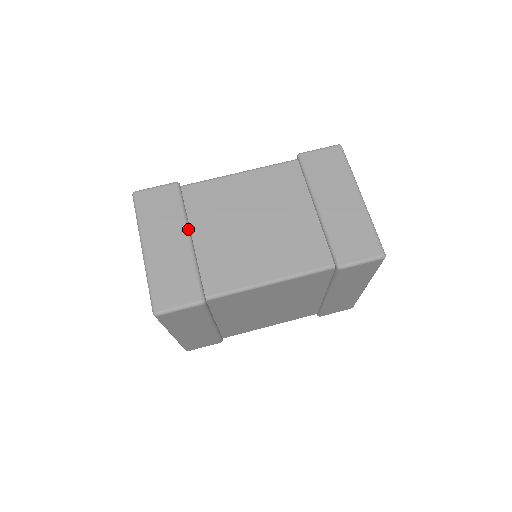
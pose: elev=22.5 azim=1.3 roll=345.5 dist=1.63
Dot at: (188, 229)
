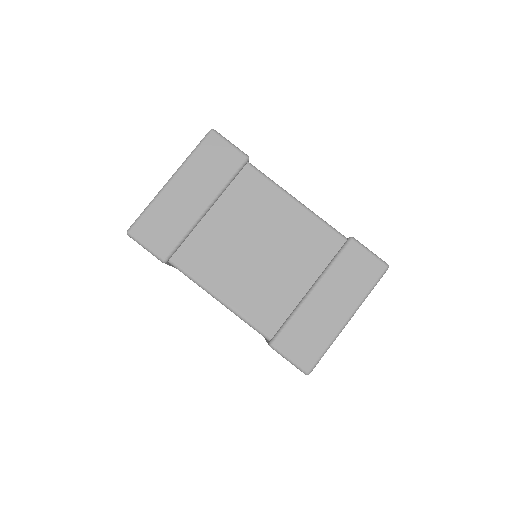
Dot at: (214, 201)
